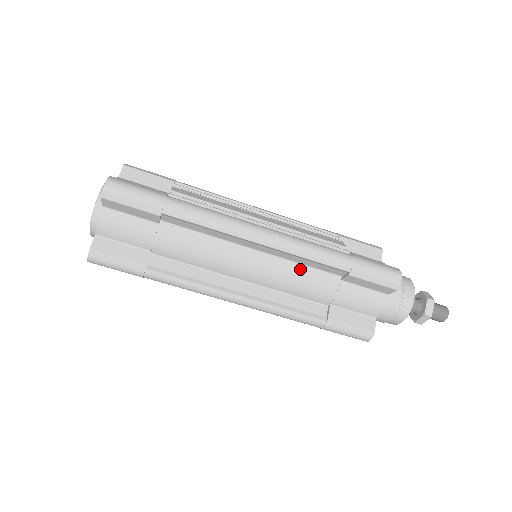
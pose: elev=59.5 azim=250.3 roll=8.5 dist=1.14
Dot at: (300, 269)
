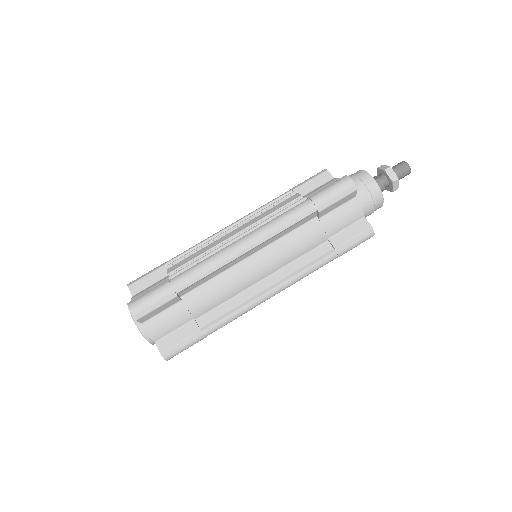
Dot at: (288, 239)
